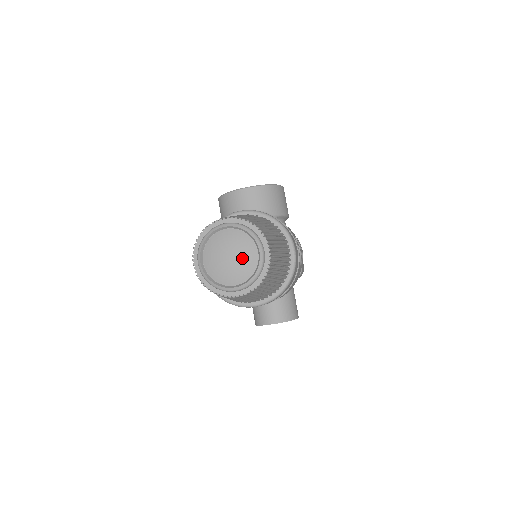
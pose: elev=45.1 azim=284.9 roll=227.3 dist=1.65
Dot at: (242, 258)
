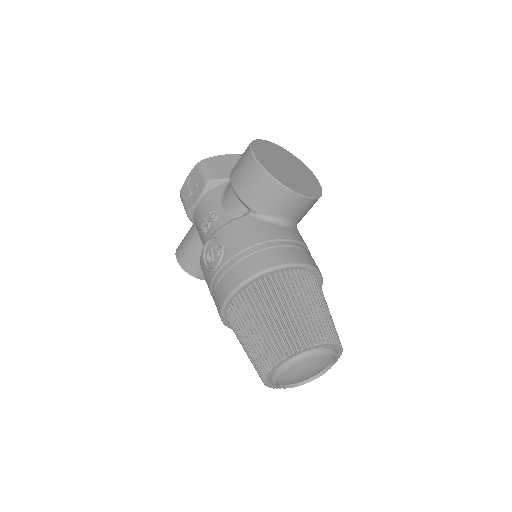
Dot at: (313, 374)
